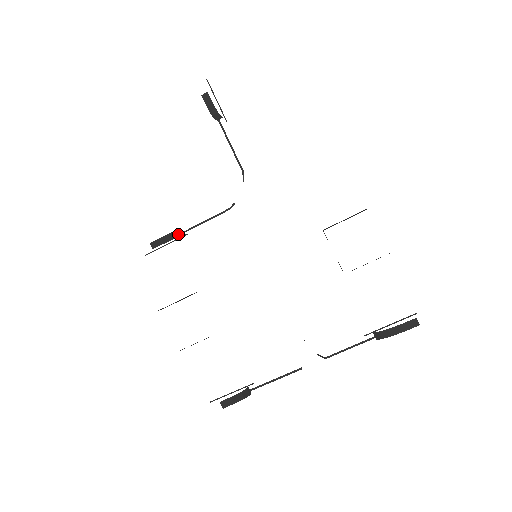
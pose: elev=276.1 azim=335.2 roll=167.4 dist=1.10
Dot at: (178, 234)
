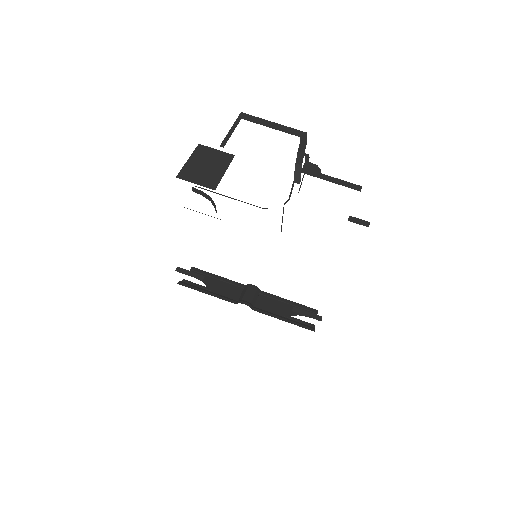
Dot at: (215, 208)
